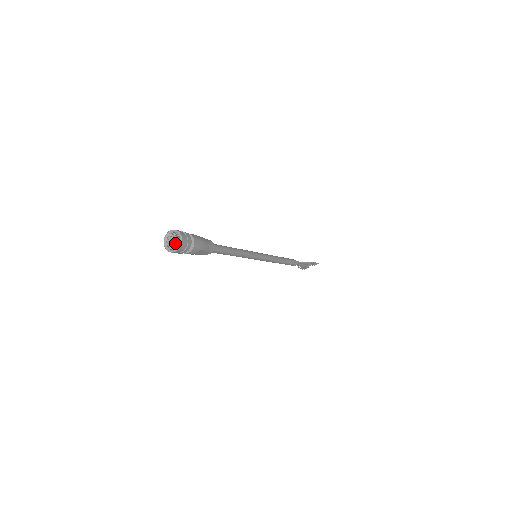
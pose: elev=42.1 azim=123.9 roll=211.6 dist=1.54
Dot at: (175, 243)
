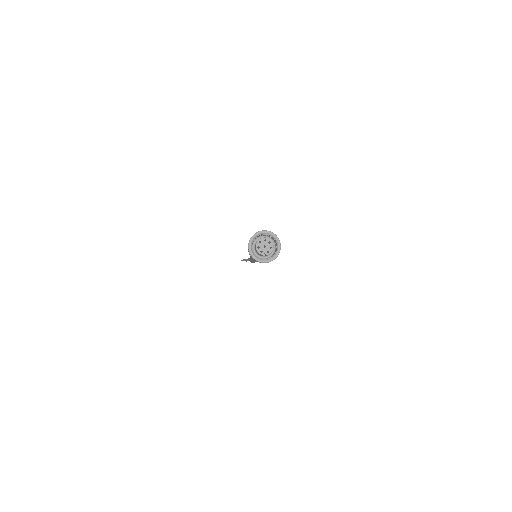
Dot at: (269, 252)
